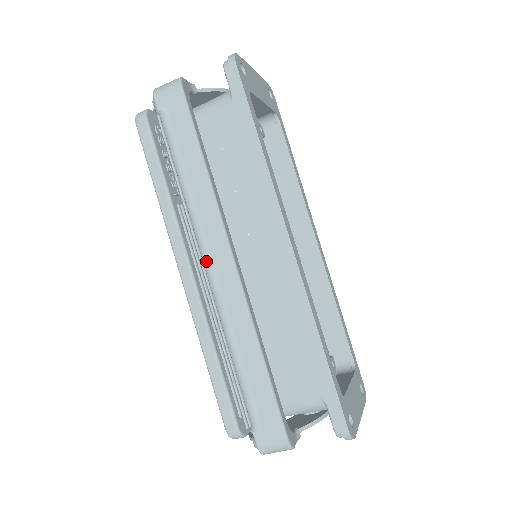
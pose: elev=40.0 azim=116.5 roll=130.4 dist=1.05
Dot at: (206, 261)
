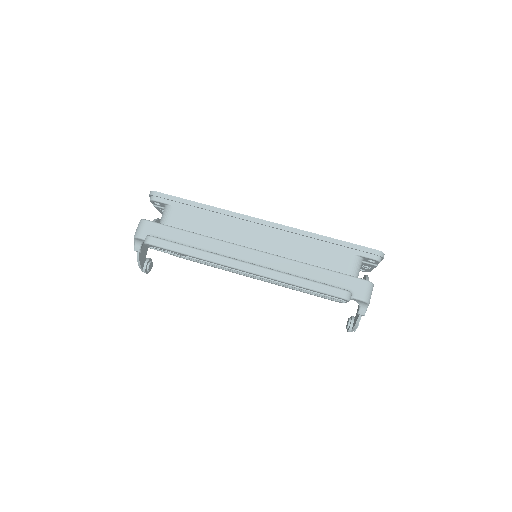
Dot at: occluded
